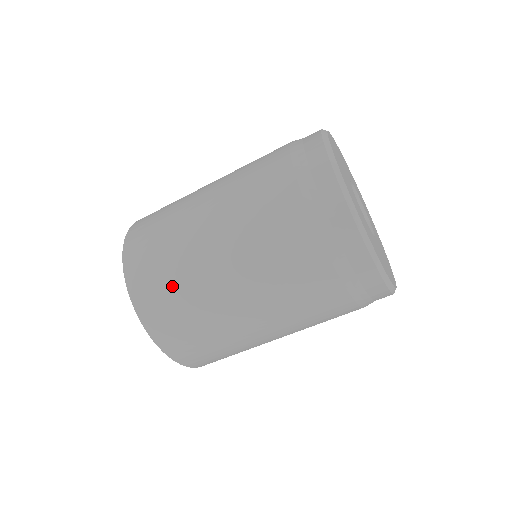
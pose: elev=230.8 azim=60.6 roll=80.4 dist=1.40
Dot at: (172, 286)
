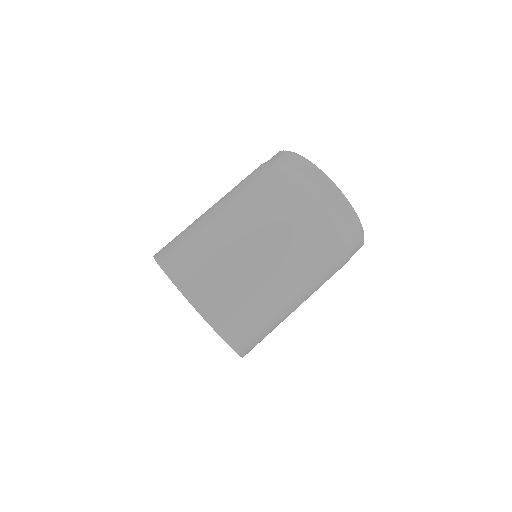
Dot at: (235, 292)
